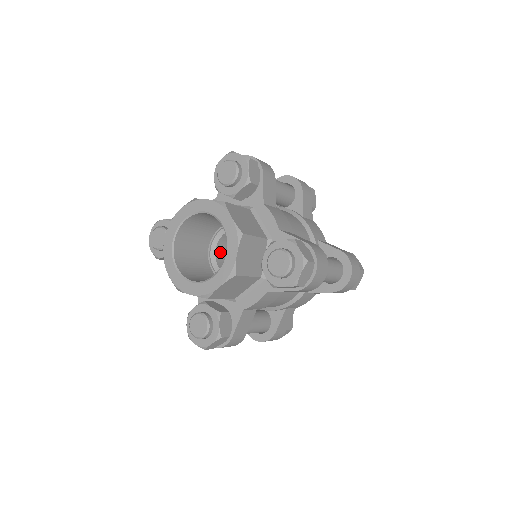
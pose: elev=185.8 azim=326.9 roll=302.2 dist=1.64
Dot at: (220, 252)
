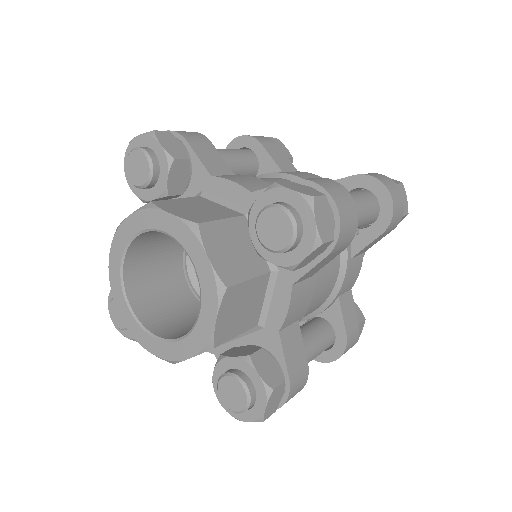
Dot at: occluded
